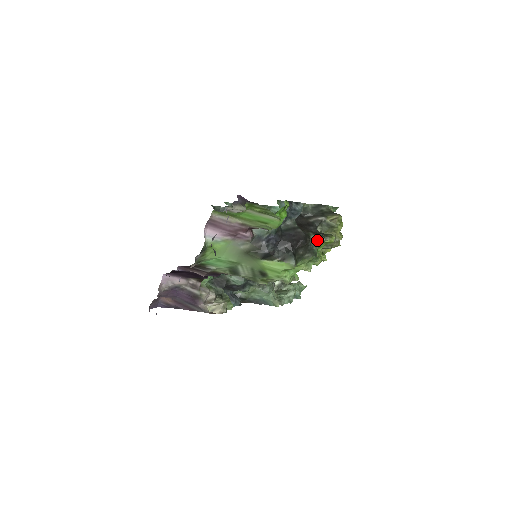
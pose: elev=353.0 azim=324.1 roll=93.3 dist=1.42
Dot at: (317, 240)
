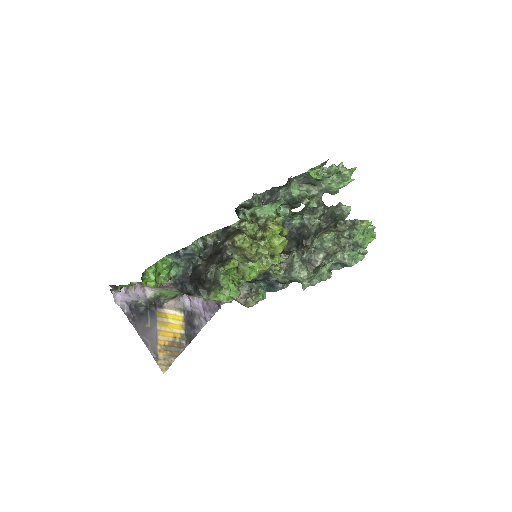
Dot at: (217, 271)
